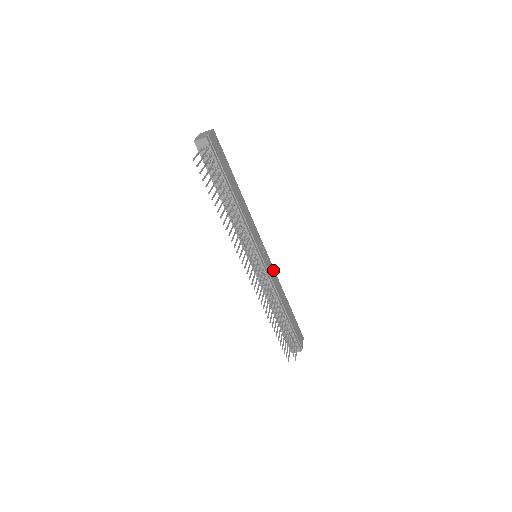
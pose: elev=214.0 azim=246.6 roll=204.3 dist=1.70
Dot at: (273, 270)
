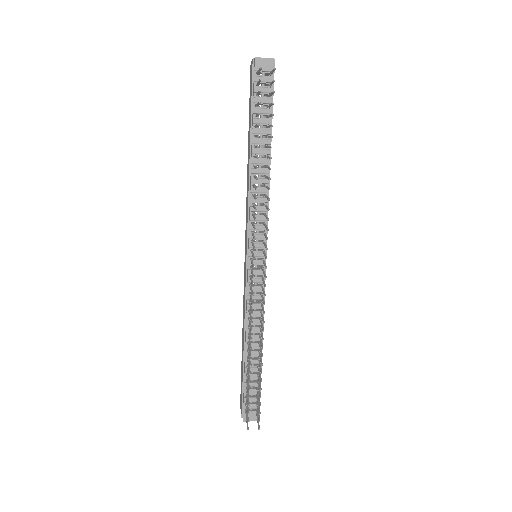
Dot at: occluded
